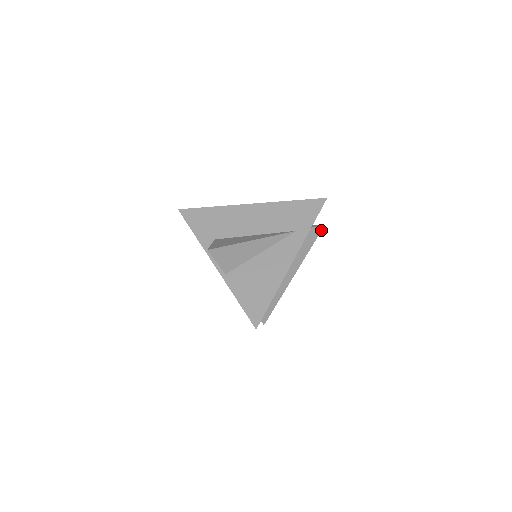
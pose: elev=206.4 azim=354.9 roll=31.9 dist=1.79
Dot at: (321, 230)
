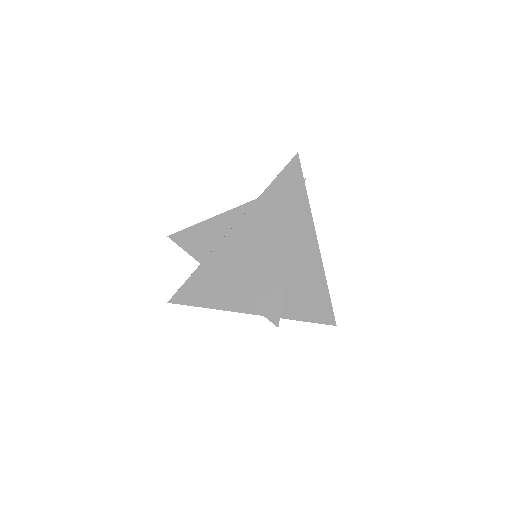
Dot at: occluded
